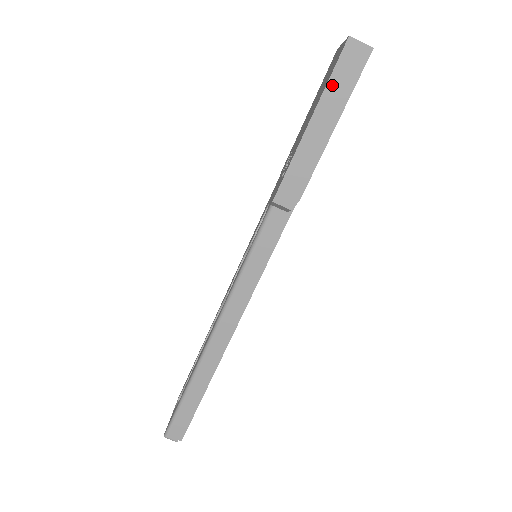
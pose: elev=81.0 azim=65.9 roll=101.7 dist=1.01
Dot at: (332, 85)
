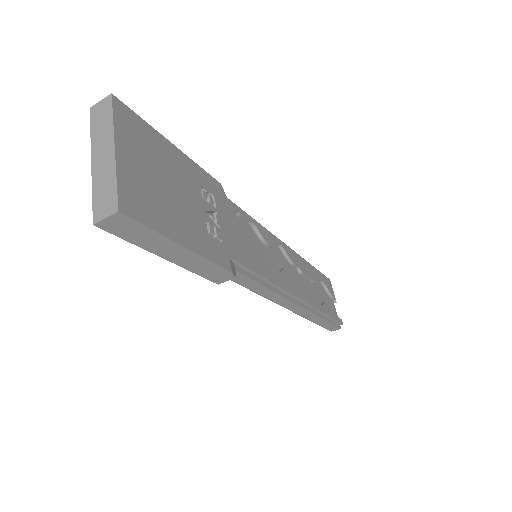
Dot at: (139, 242)
